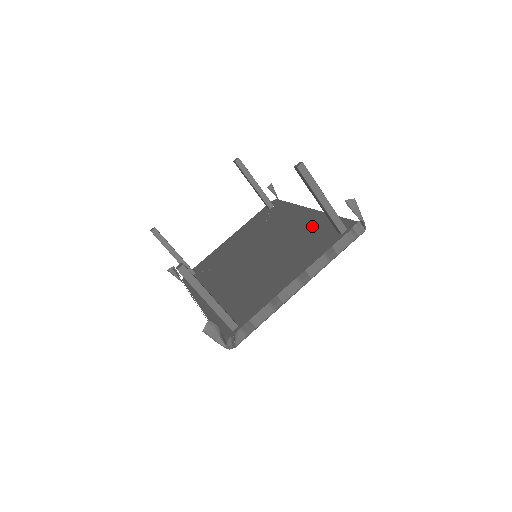
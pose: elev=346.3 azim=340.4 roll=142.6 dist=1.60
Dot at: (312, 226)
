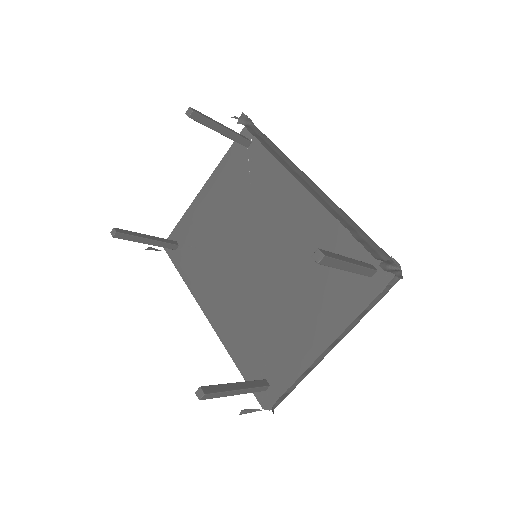
Dot at: (324, 232)
